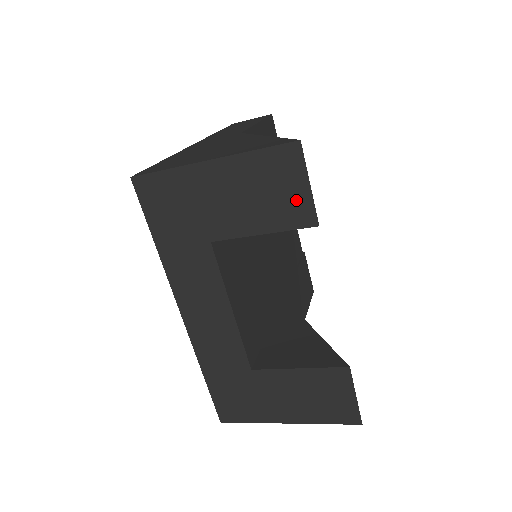
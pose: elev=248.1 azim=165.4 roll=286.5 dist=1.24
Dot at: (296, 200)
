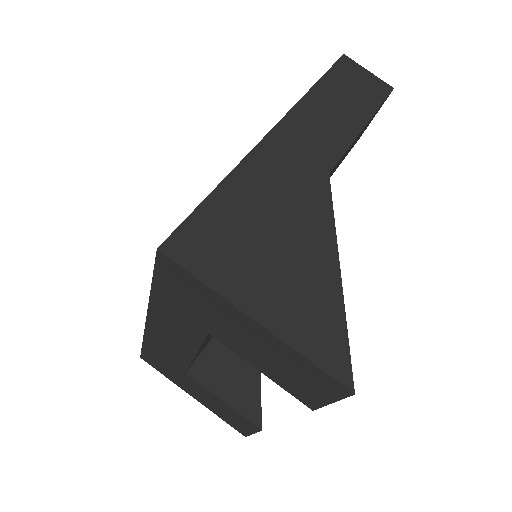
Dot at: (310, 394)
